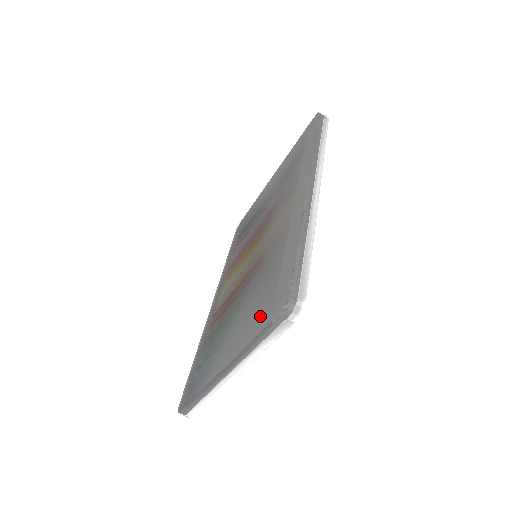
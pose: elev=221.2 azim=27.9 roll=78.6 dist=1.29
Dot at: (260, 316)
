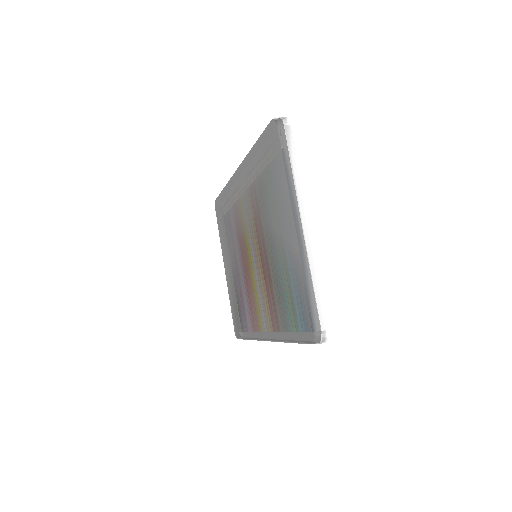
Dot at: (276, 167)
